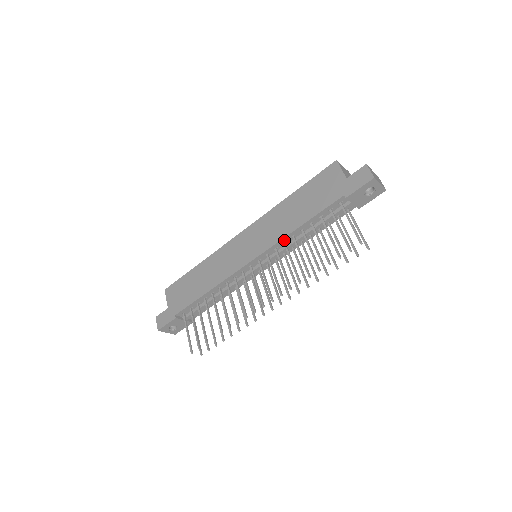
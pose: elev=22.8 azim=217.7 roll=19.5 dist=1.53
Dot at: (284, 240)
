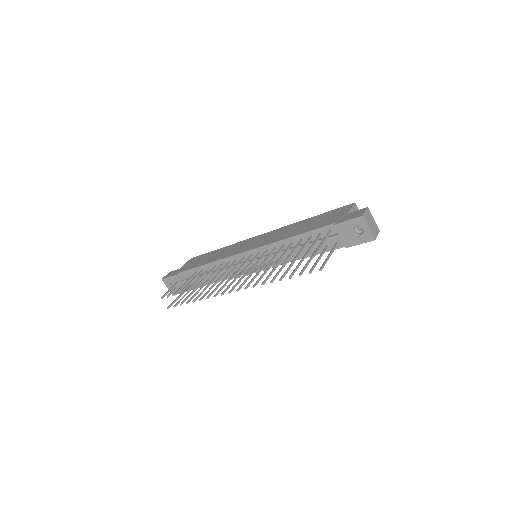
Dot at: (276, 245)
